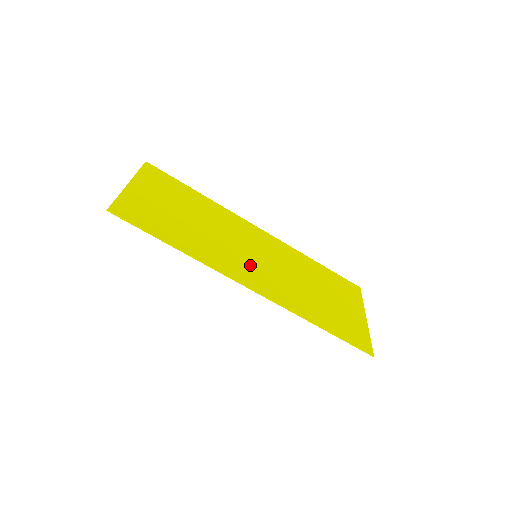
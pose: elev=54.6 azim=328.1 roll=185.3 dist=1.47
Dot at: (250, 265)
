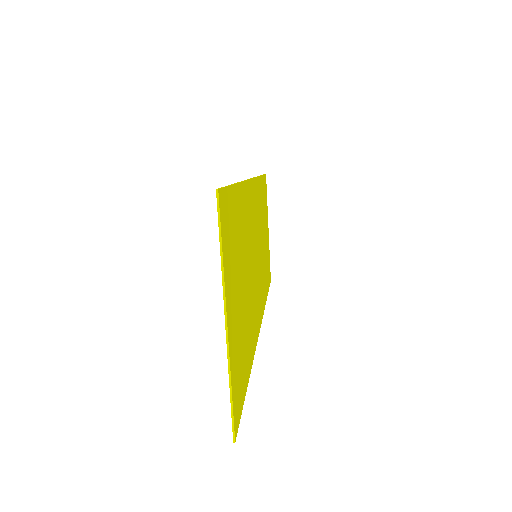
Dot at: occluded
